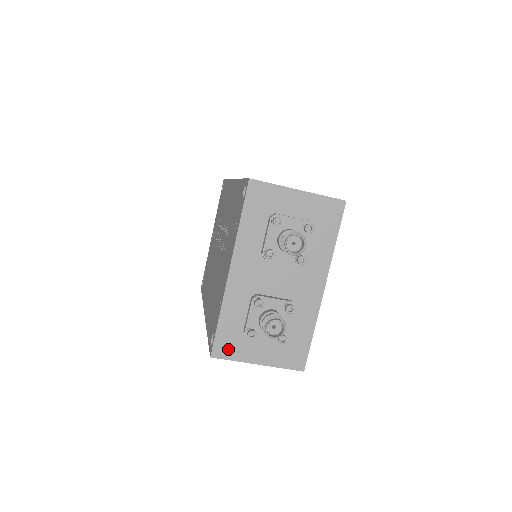
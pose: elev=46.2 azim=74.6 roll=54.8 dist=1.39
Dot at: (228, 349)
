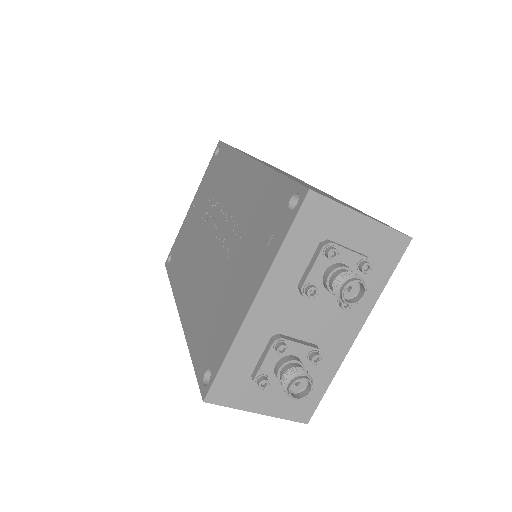
Dot at: (227, 394)
